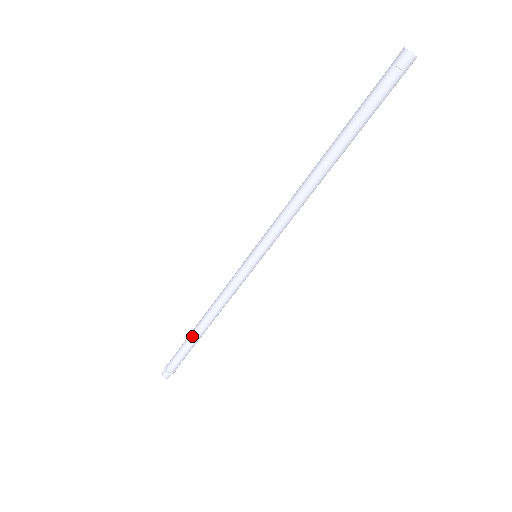
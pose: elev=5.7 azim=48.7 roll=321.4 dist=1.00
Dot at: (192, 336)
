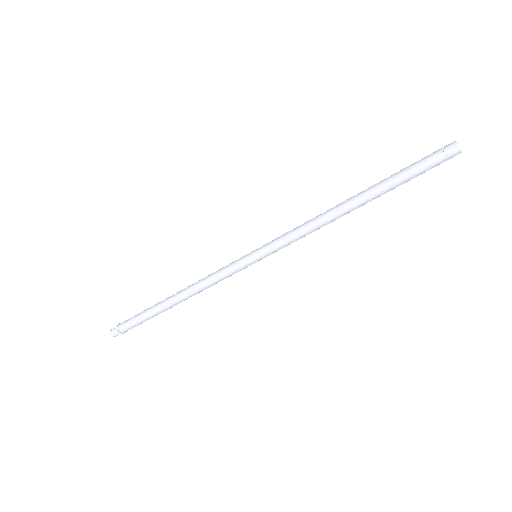
Dot at: (160, 306)
